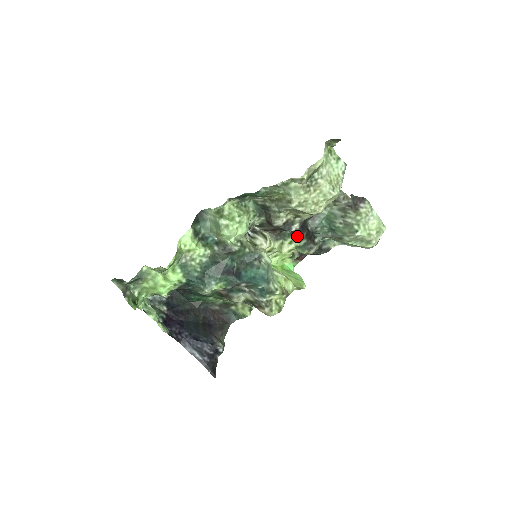
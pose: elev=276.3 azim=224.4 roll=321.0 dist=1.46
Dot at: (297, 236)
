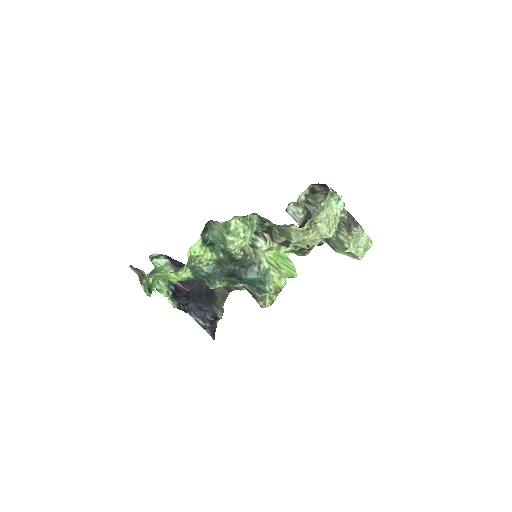
Dot at: occluded
